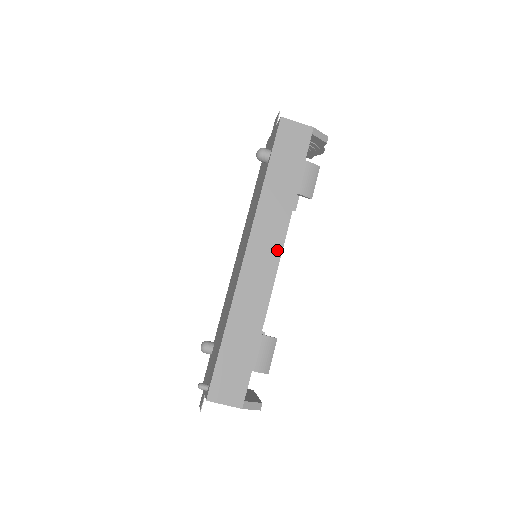
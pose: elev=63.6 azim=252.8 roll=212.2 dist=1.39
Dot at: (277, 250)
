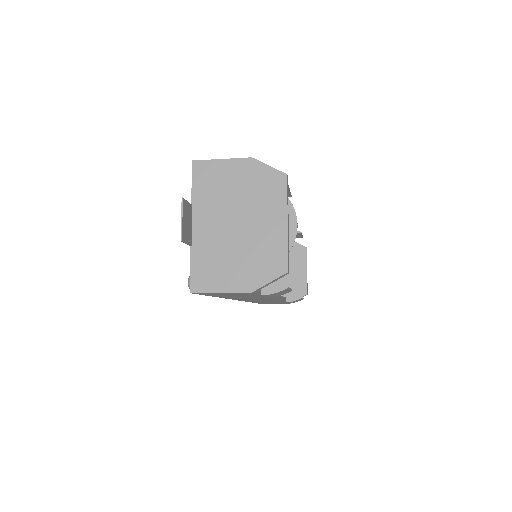
Dot at: occluded
